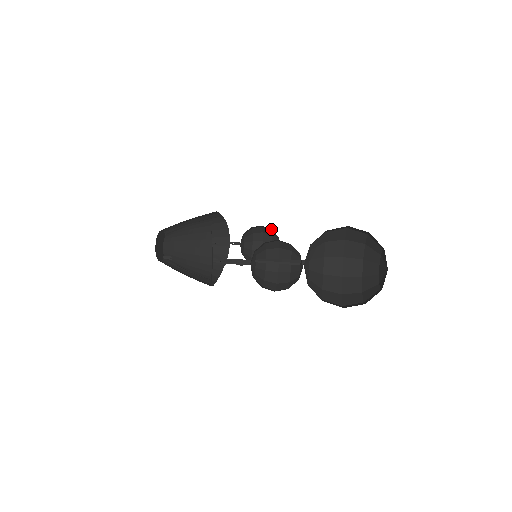
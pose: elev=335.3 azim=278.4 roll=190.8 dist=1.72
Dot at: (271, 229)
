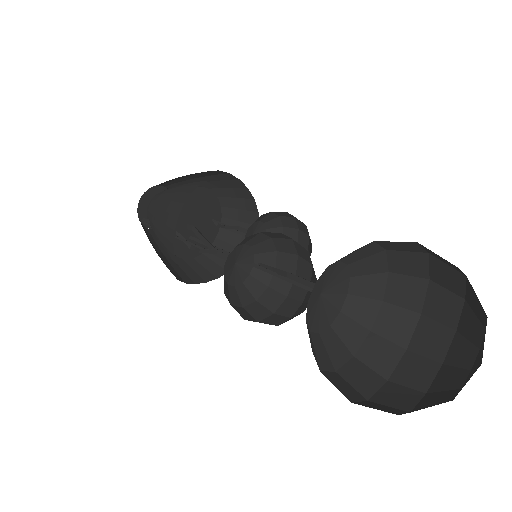
Dot at: occluded
